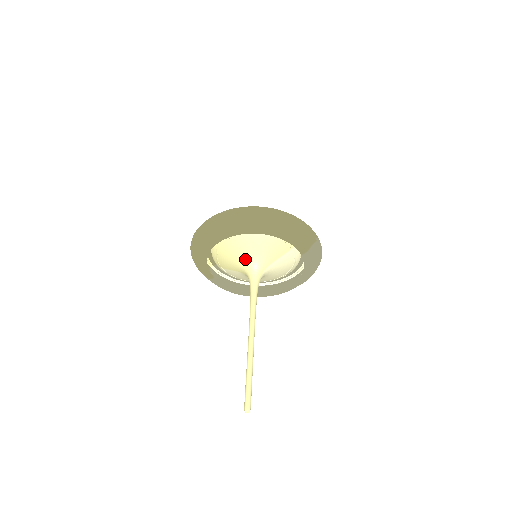
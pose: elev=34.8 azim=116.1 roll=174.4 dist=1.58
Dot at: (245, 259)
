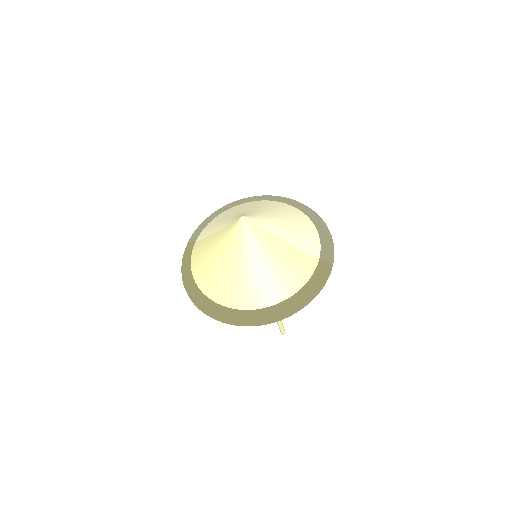
Dot at: occluded
